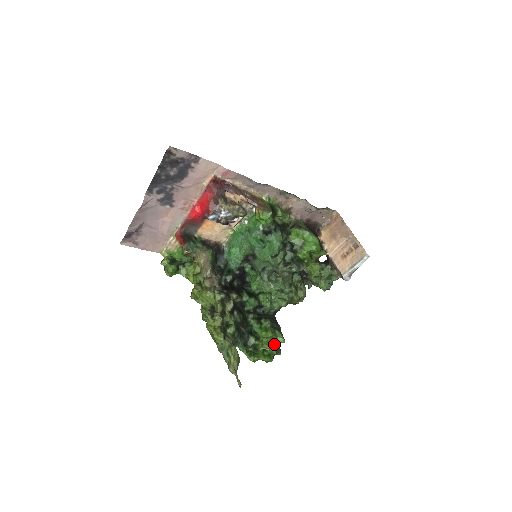
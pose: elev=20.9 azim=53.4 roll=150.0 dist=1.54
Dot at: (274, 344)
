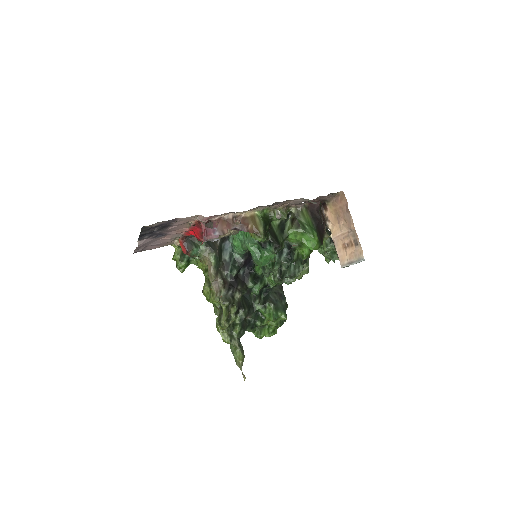
Dot at: (278, 322)
